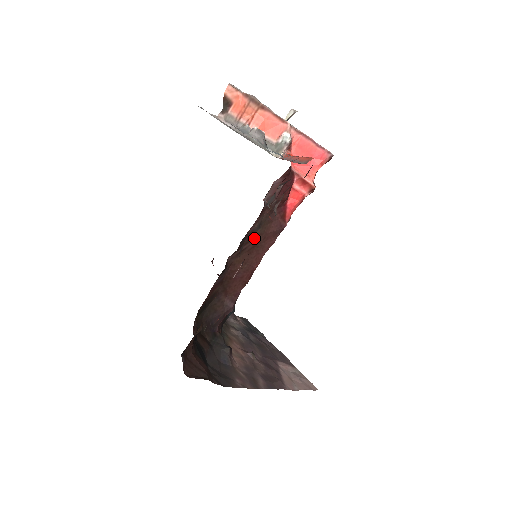
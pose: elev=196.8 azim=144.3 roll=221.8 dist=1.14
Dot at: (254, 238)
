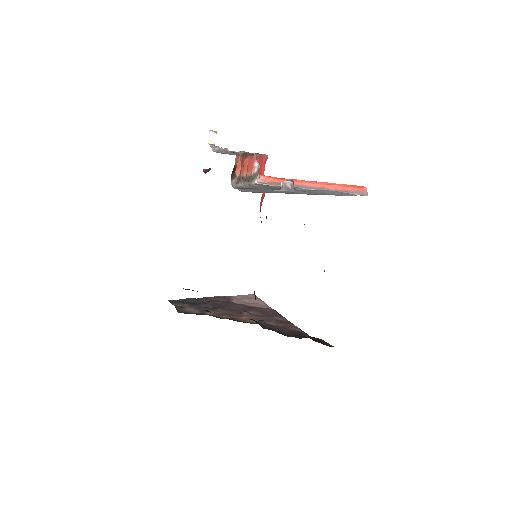
Dot at: occluded
